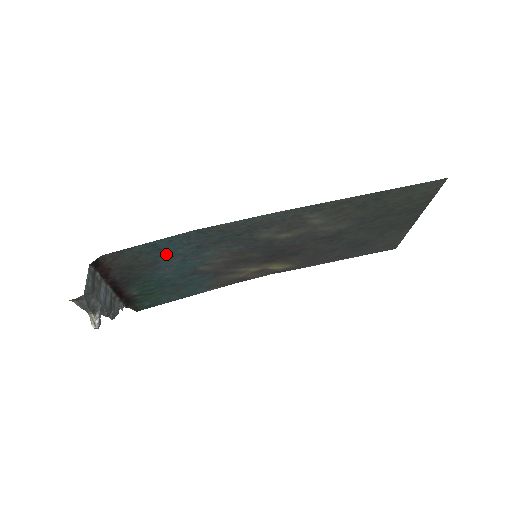
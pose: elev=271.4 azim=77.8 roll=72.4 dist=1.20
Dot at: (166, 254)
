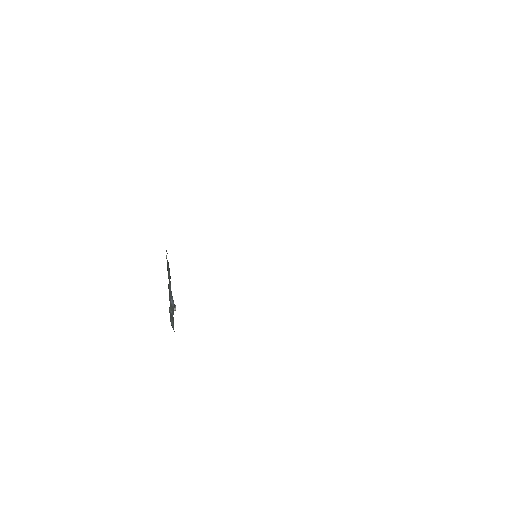
Dot at: occluded
